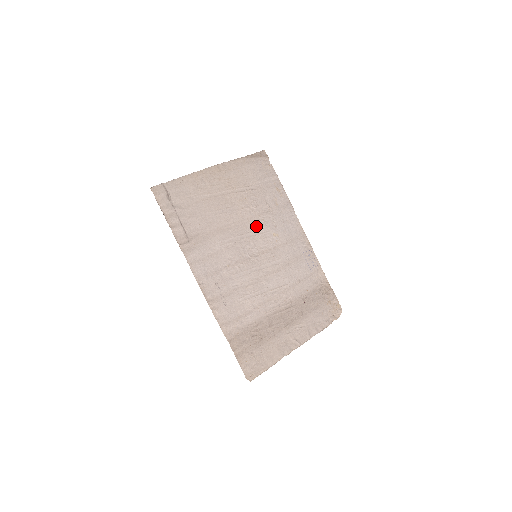
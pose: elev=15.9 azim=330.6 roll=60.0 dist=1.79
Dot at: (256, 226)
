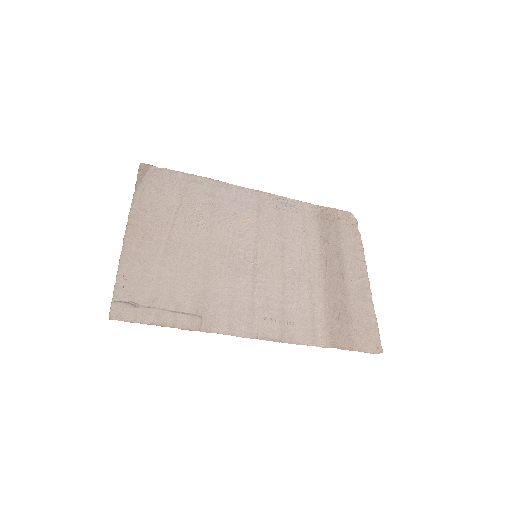
Dot at: (223, 233)
